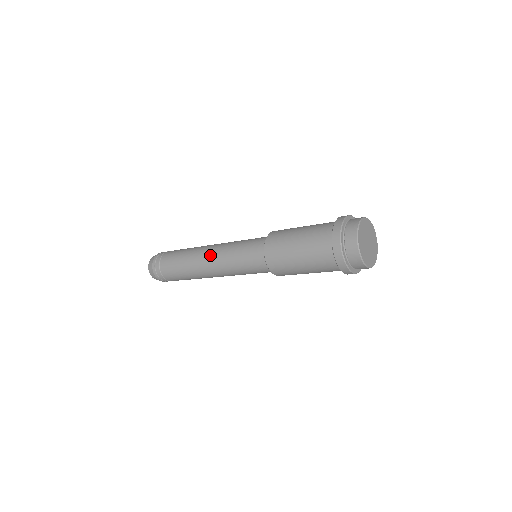
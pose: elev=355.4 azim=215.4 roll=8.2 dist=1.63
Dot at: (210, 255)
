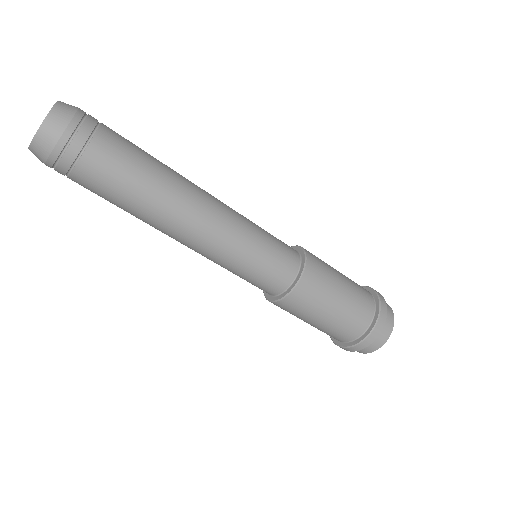
Dot at: (211, 220)
